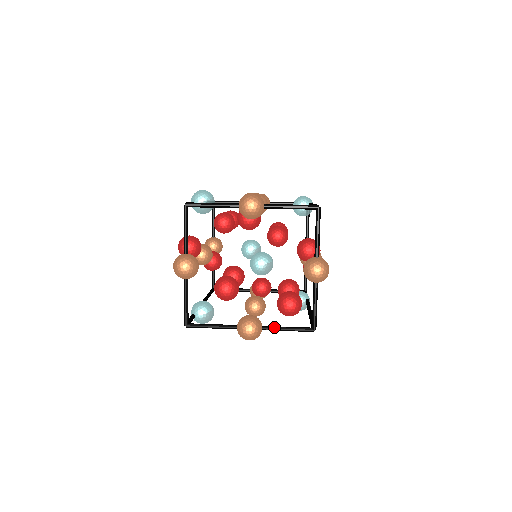
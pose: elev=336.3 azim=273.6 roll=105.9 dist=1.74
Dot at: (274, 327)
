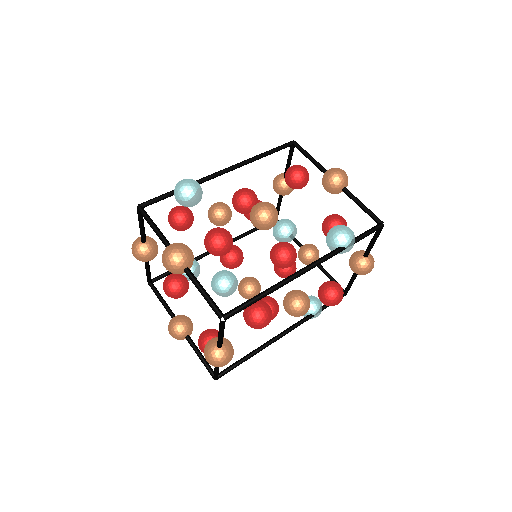
Dot at: (192, 346)
